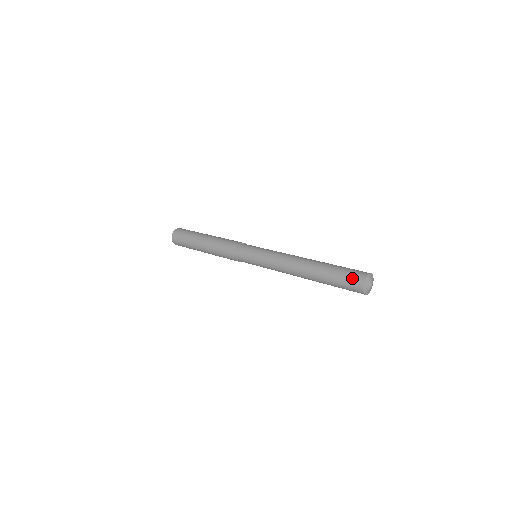
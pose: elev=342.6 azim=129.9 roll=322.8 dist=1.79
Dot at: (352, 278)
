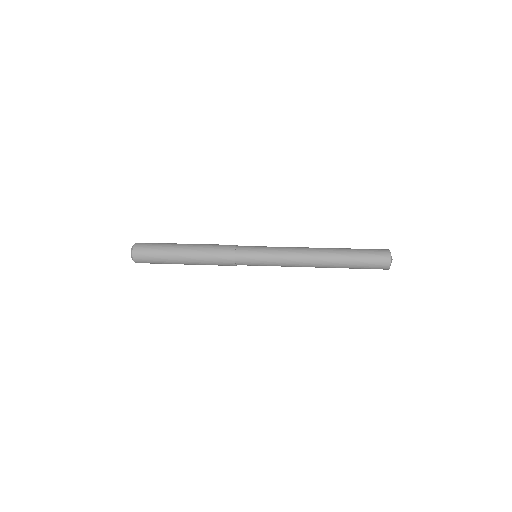
Dot at: (378, 256)
